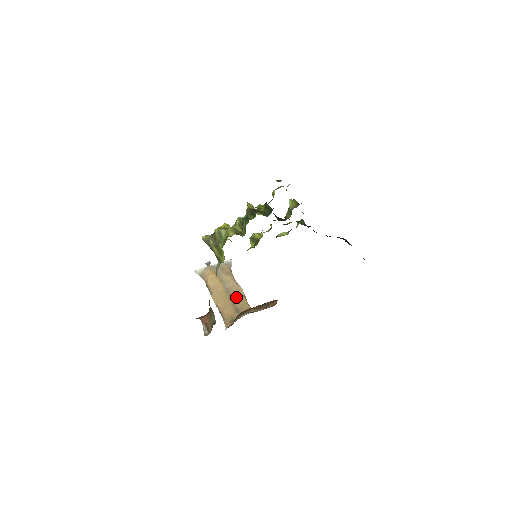
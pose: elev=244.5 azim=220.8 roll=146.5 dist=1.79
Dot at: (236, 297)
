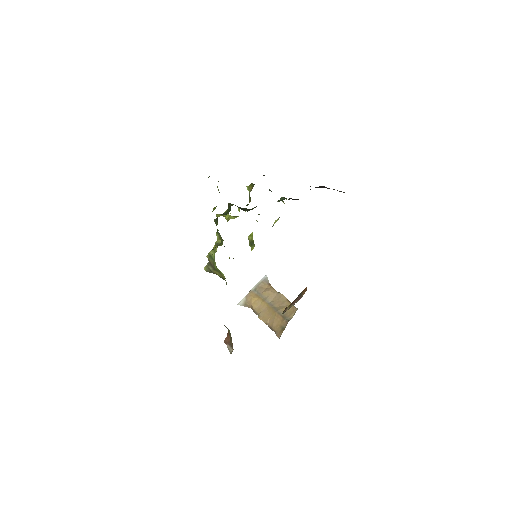
Dot at: (280, 306)
